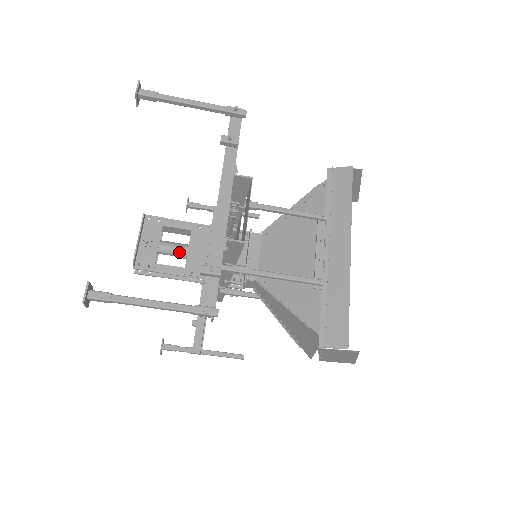
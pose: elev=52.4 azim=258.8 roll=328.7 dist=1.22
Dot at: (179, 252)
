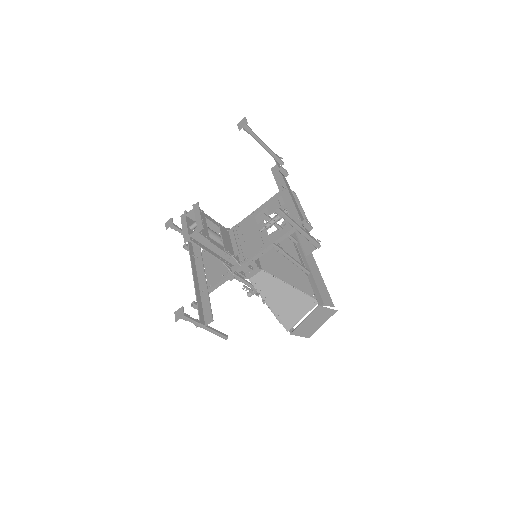
Dot at: (216, 237)
